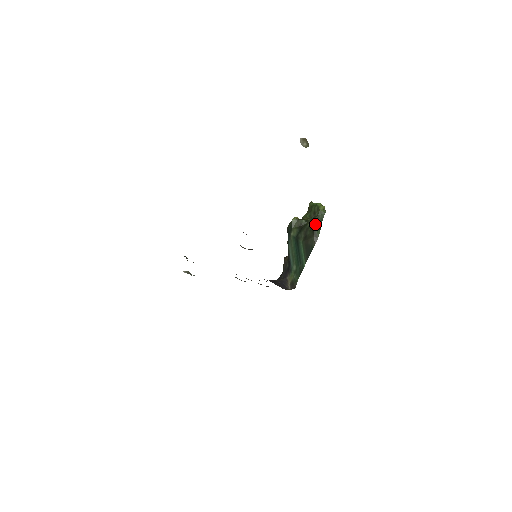
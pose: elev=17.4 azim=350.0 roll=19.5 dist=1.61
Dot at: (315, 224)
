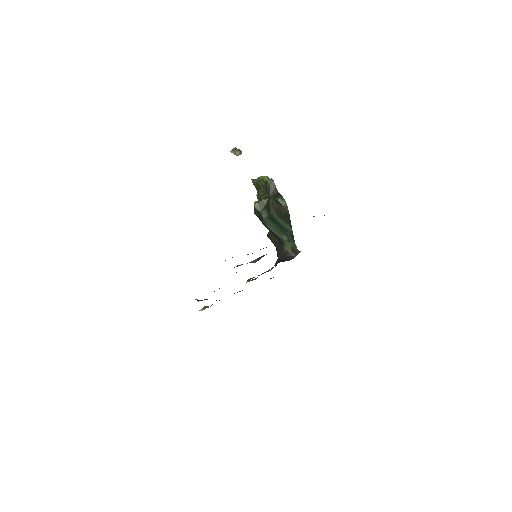
Dot at: (274, 195)
